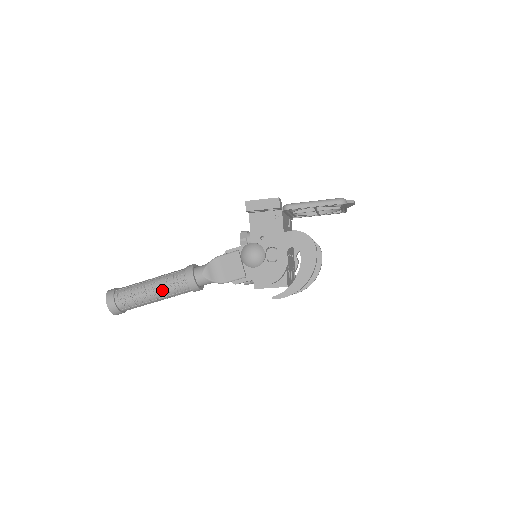
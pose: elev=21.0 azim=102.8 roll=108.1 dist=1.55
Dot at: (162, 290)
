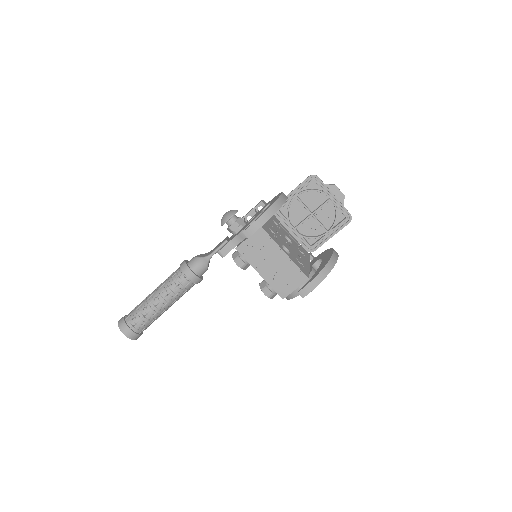
Dot at: (161, 285)
